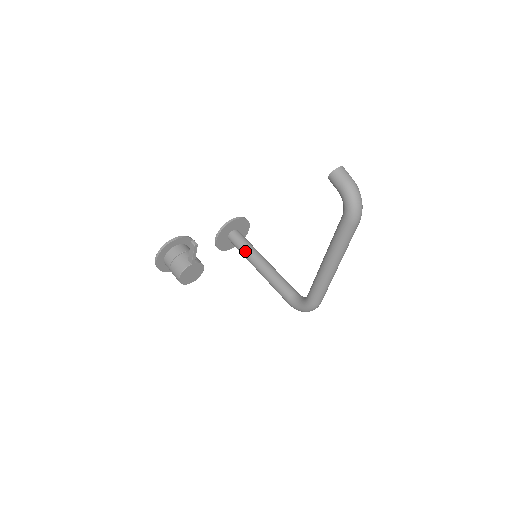
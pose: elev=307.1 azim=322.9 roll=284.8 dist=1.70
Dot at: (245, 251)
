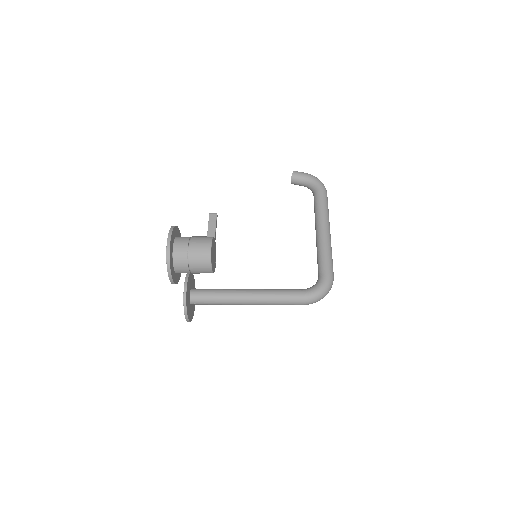
Dot at: (223, 290)
